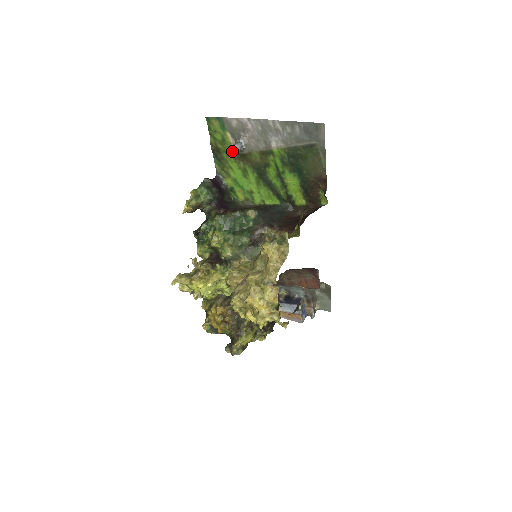
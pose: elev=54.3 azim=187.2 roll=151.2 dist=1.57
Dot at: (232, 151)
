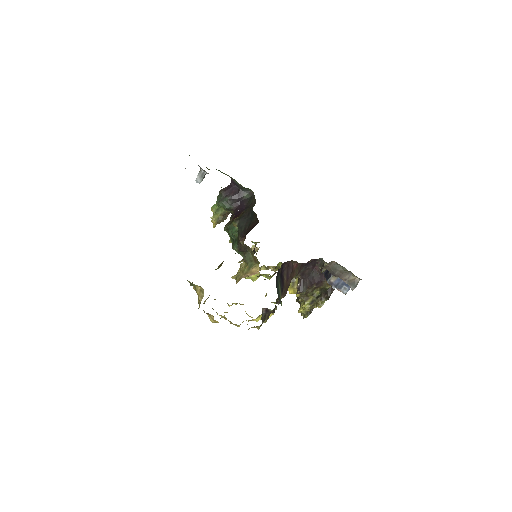
Dot at: (197, 182)
